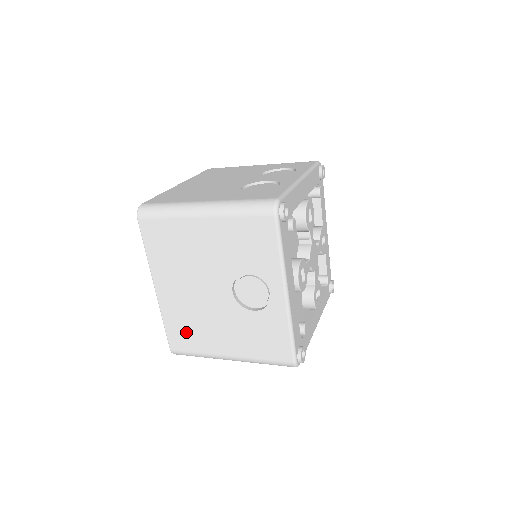
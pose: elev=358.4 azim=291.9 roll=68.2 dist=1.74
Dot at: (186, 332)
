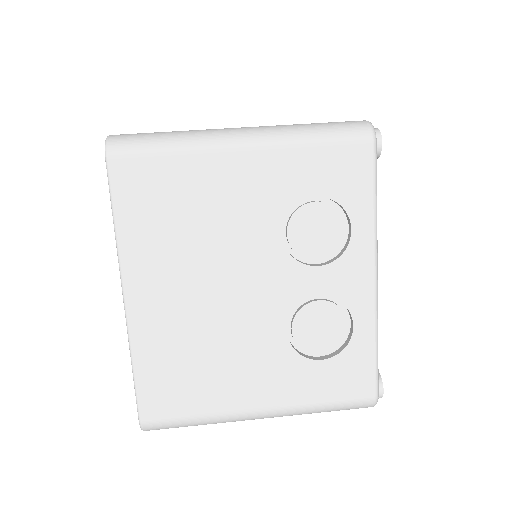
Dot at: occluded
